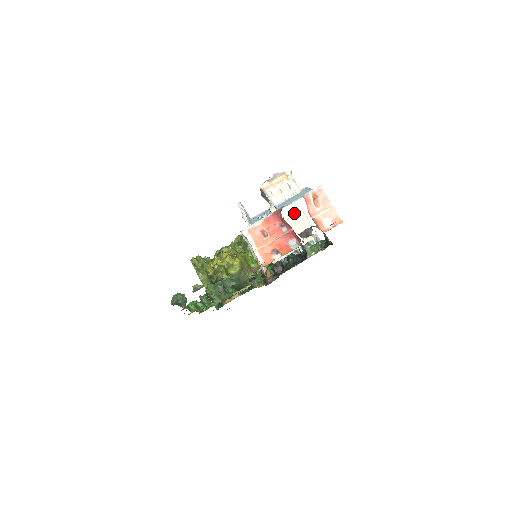
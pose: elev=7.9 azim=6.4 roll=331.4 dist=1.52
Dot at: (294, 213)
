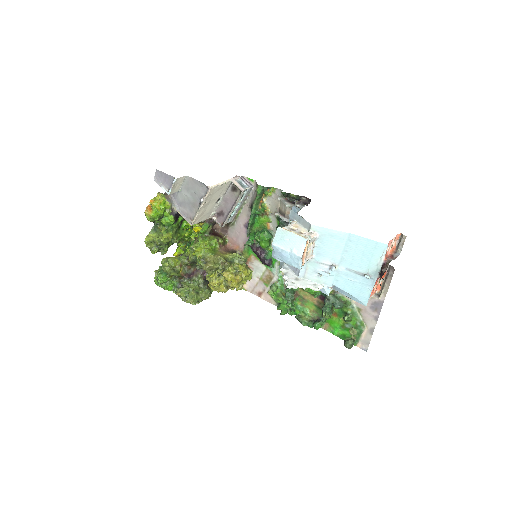
Dot at: (176, 184)
